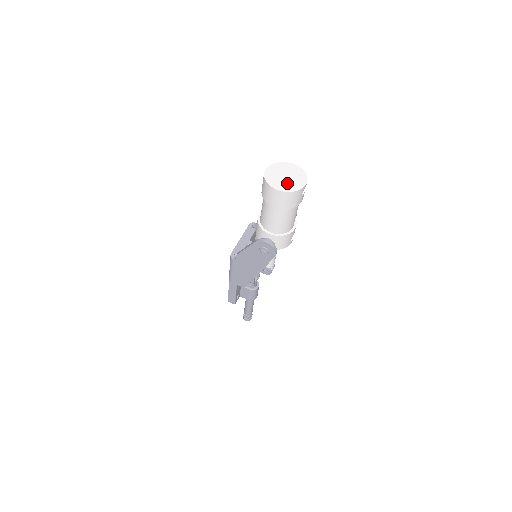
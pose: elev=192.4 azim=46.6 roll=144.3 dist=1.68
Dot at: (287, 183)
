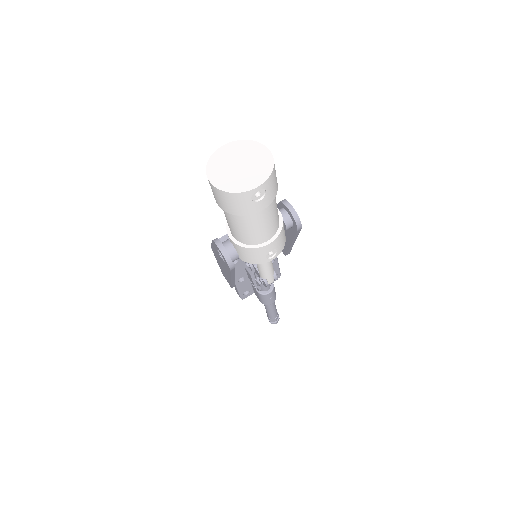
Dot at: (232, 176)
